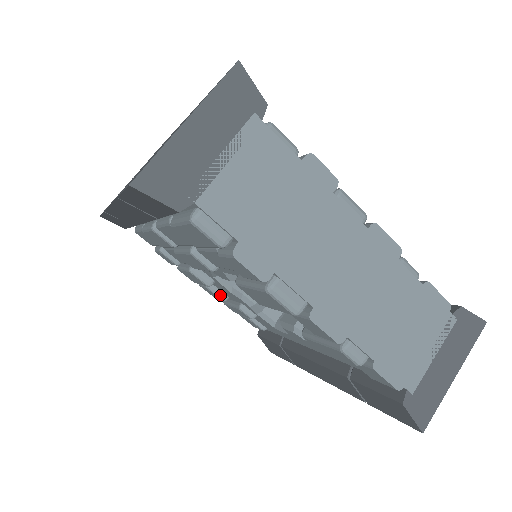
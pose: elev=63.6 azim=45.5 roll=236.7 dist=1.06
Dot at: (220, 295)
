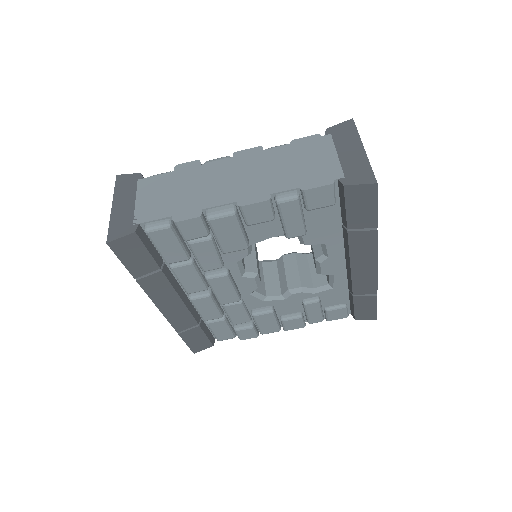
Dot at: (294, 316)
